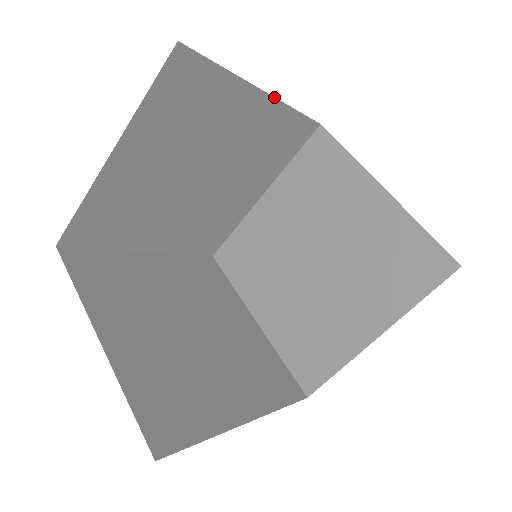
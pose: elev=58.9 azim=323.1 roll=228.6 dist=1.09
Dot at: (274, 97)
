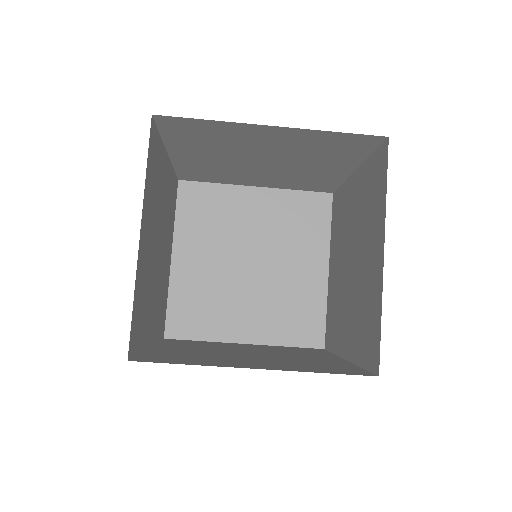
Dot at: (351, 174)
